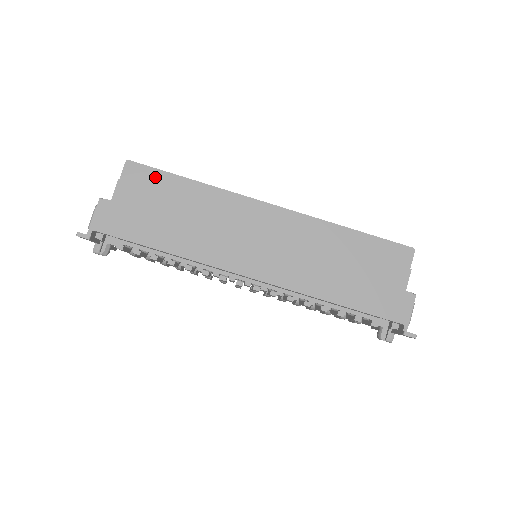
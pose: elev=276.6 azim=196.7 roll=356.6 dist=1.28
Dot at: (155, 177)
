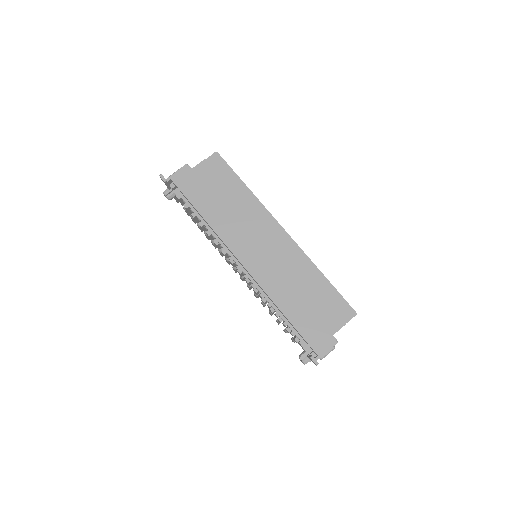
Dot at: (226, 171)
